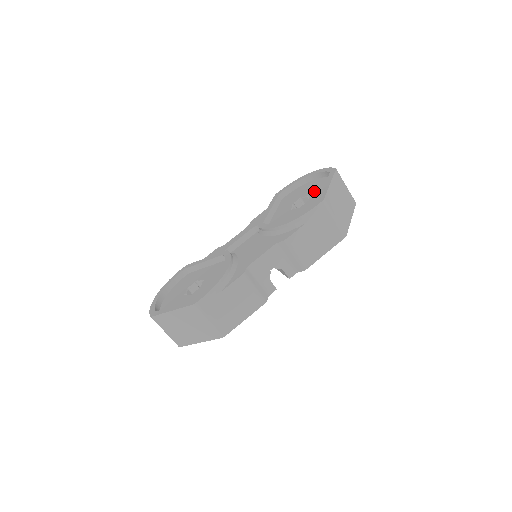
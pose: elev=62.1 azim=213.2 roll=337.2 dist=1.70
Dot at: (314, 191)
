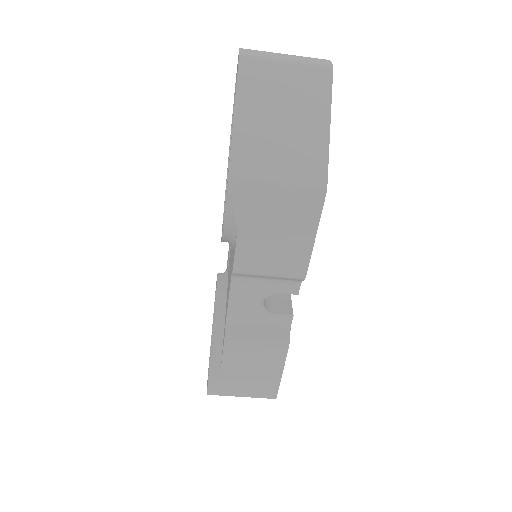
Dot at: occluded
